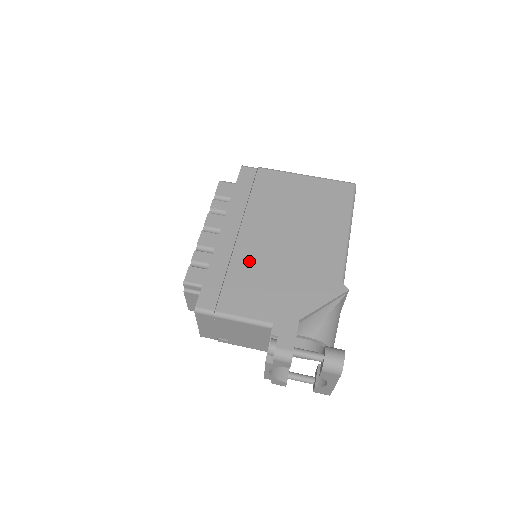
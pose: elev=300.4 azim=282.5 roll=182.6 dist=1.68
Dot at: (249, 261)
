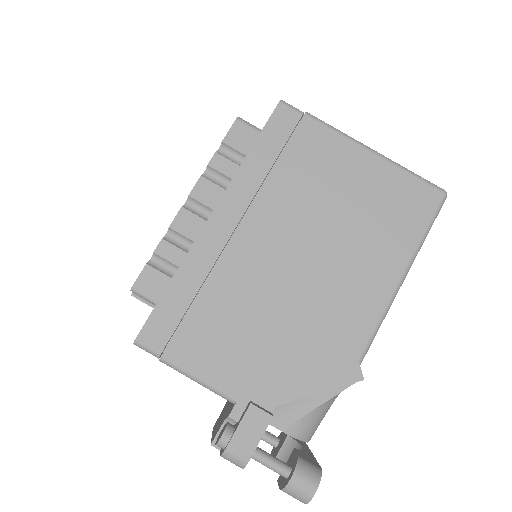
Dot at: (235, 286)
